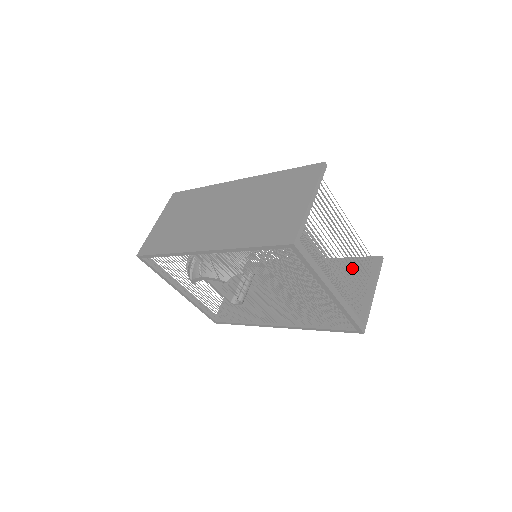
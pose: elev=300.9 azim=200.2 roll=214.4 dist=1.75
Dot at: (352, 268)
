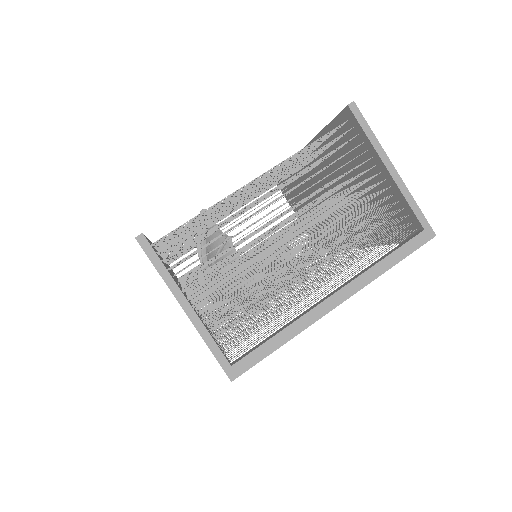
Dot at: (341, 144)
